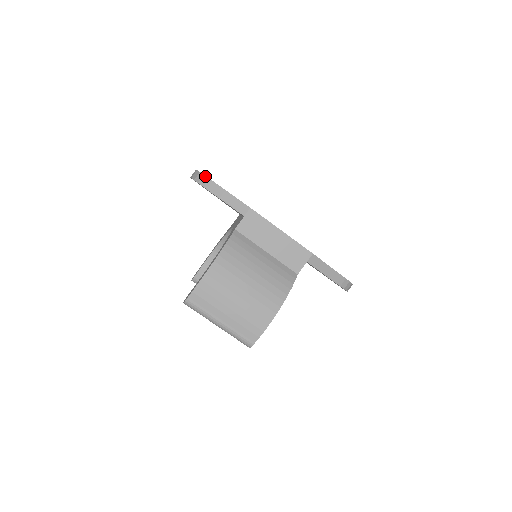
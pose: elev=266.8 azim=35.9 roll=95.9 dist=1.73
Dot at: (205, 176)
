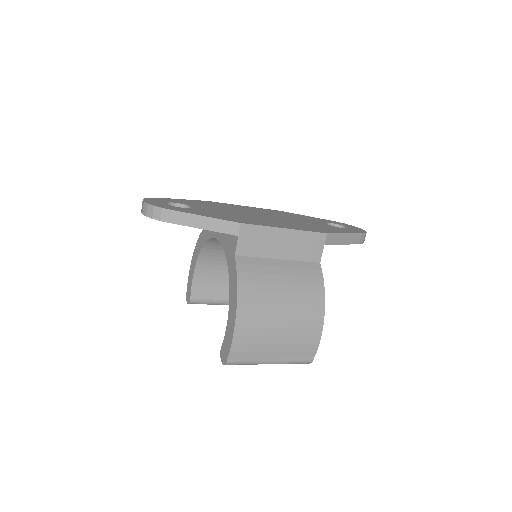
Dot at: (164, 209)
